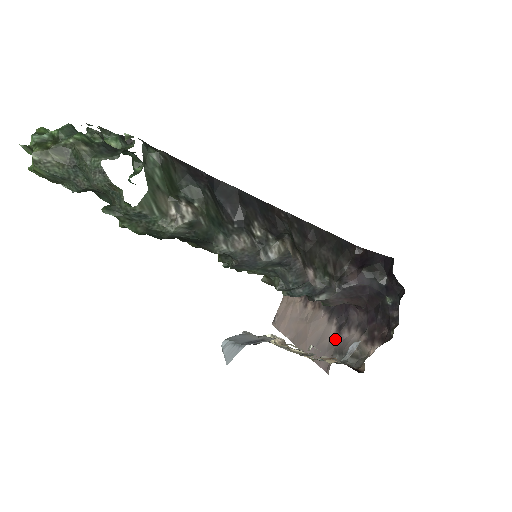
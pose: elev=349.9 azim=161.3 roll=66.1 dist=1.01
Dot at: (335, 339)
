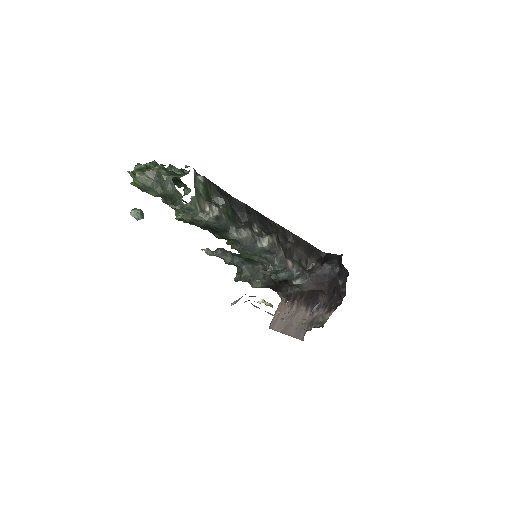
Dot at: (309, 318)
